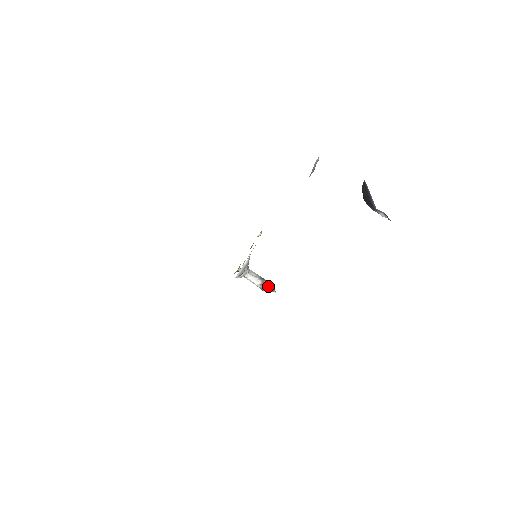
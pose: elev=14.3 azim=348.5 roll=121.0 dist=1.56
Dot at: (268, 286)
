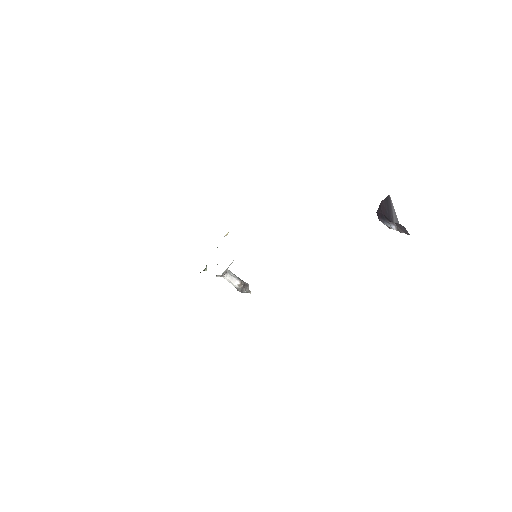
Dot at: (245, 287)
